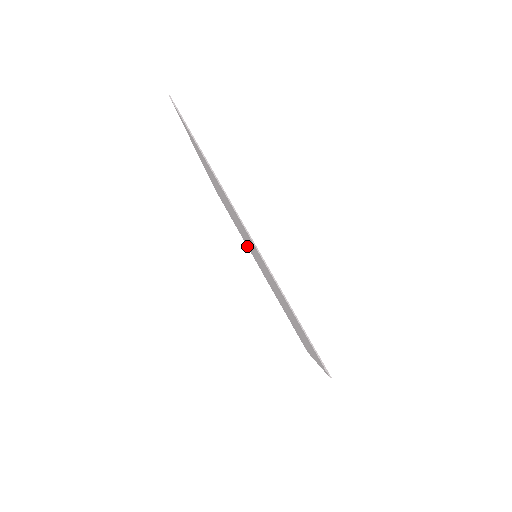
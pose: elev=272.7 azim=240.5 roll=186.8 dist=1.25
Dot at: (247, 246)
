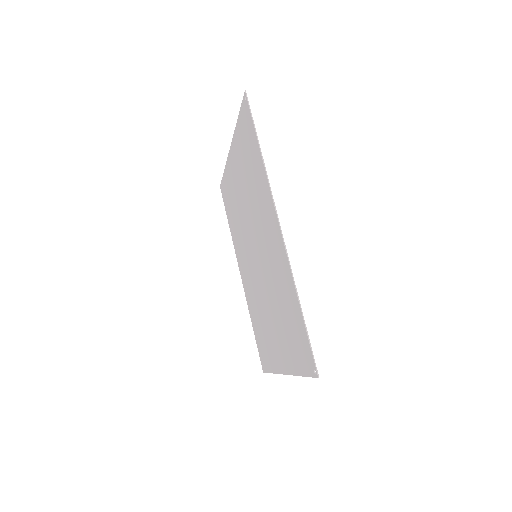
Dot at: (275, 369)
